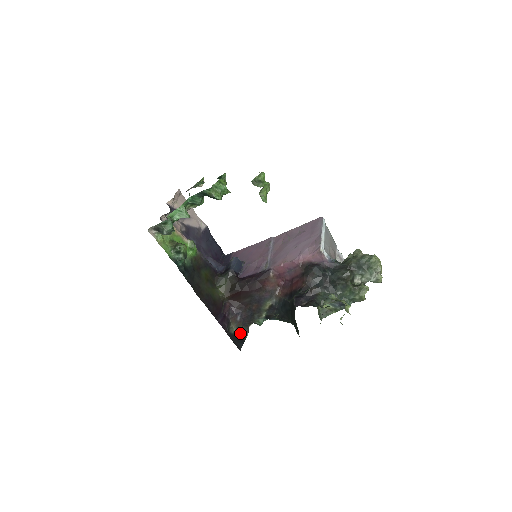
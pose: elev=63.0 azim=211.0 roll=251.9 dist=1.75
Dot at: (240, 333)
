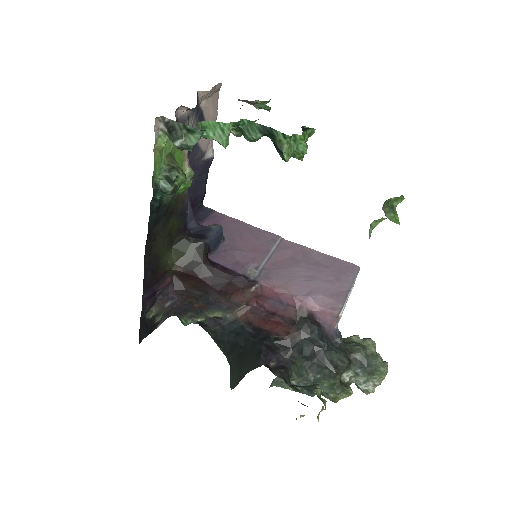
Dot at: (155, 321)
